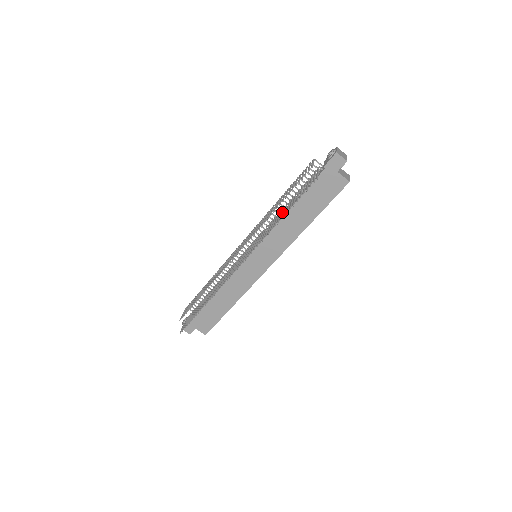
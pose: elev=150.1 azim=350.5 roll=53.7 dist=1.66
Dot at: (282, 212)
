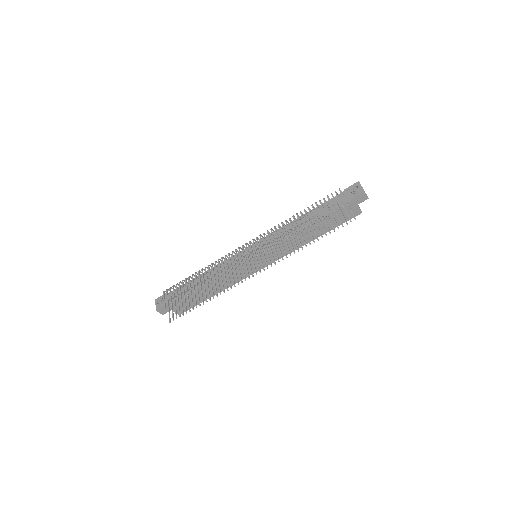
Dot at: (306, 233)
